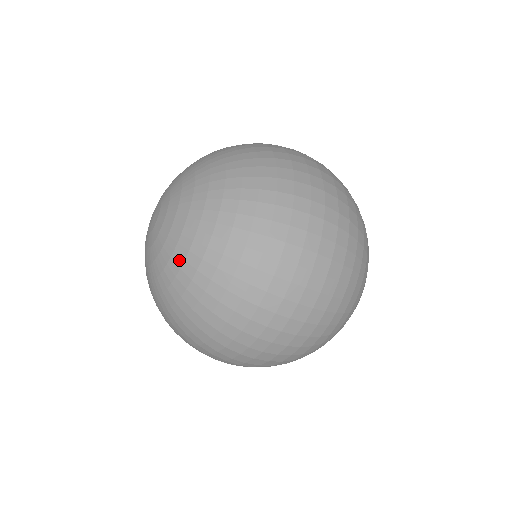
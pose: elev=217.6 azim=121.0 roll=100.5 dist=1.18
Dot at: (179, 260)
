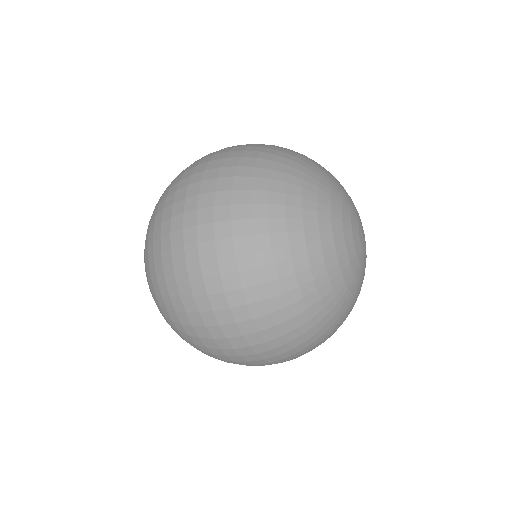
Dot at: occluded
